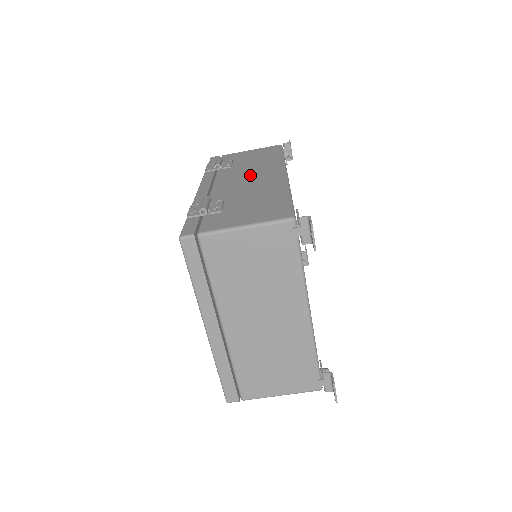
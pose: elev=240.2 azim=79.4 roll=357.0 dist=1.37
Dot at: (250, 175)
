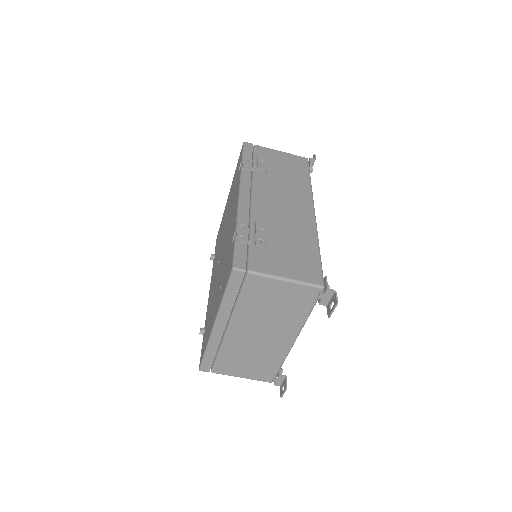
Dot at: (285, 199)
